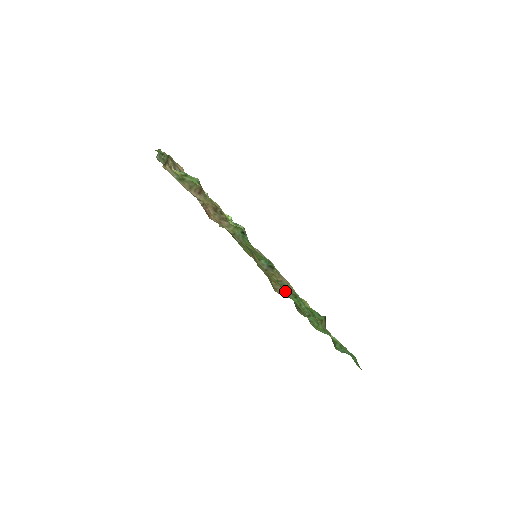
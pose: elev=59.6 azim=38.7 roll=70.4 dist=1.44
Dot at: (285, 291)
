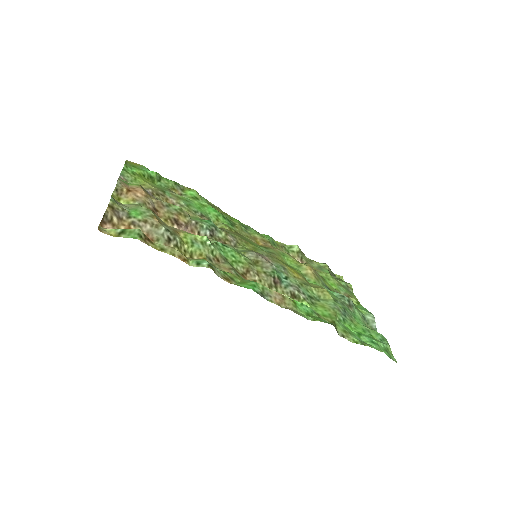
Dot at: occluded
